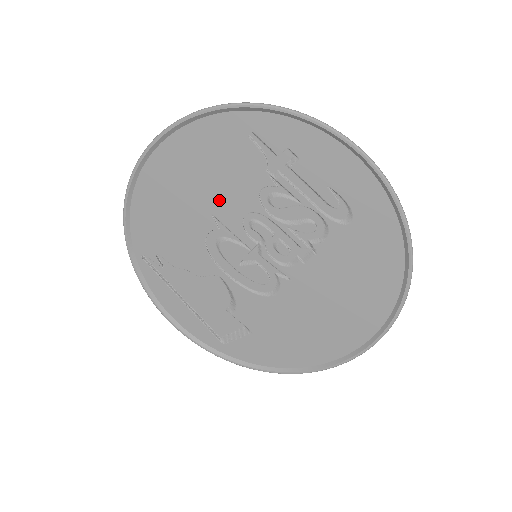
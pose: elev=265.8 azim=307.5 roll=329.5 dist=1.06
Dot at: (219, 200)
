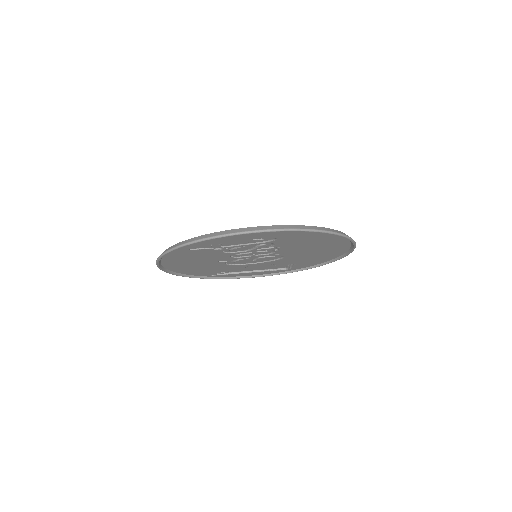
Dot at: (212, 260)
